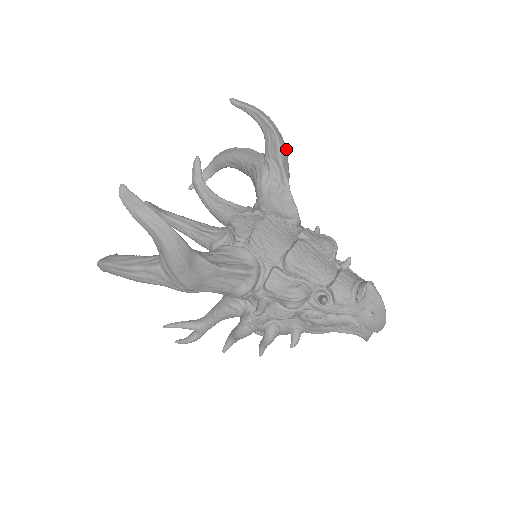
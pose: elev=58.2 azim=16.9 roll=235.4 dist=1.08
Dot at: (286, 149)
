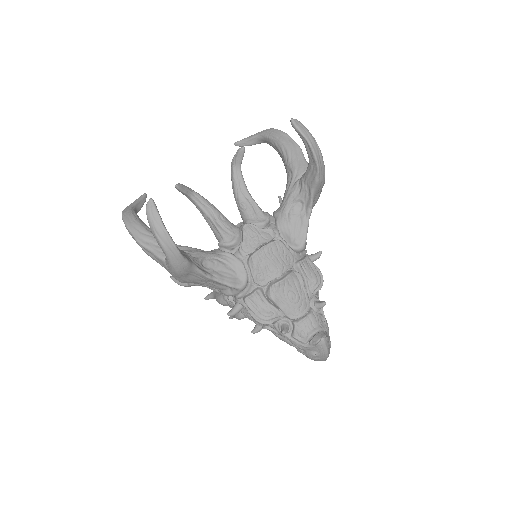
Dot at: (324, 181)
